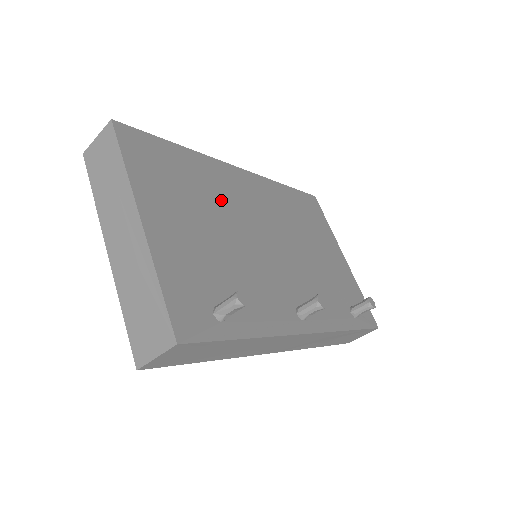
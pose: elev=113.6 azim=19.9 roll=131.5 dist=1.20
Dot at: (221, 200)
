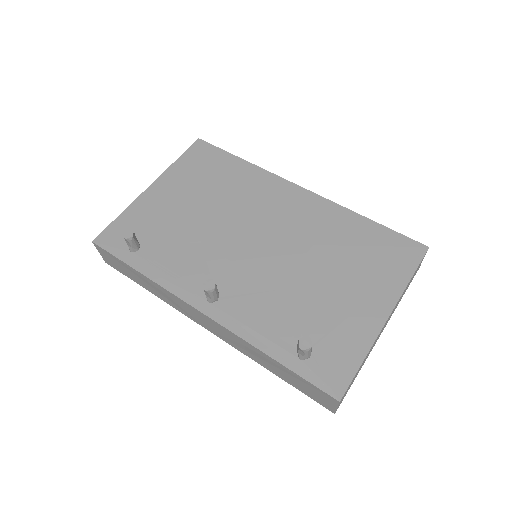
Dot at: (237, 199)
